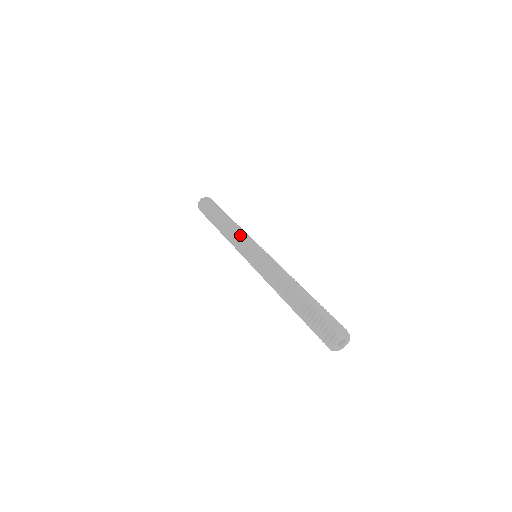
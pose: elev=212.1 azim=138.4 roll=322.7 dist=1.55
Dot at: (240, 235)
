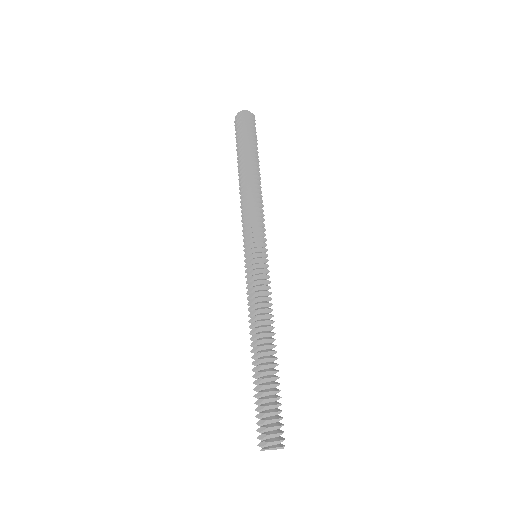
Dot at: (249, 215)
